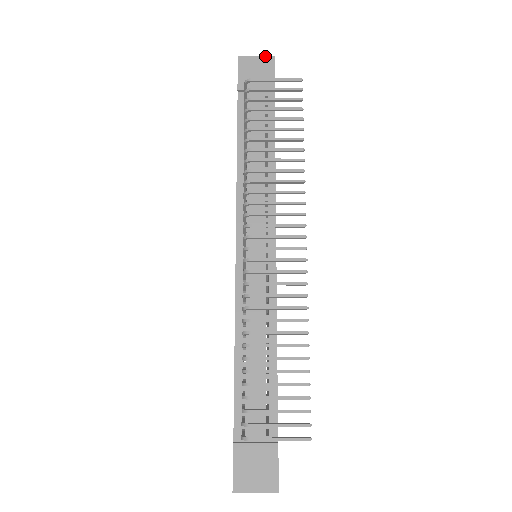
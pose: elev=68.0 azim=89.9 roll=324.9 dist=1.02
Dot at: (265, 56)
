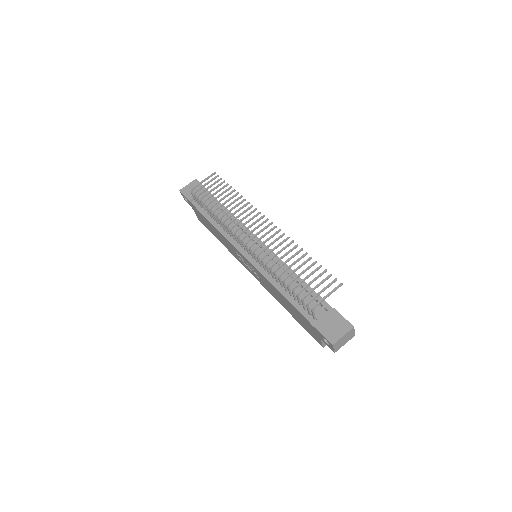
Dot at: (191, 182)
